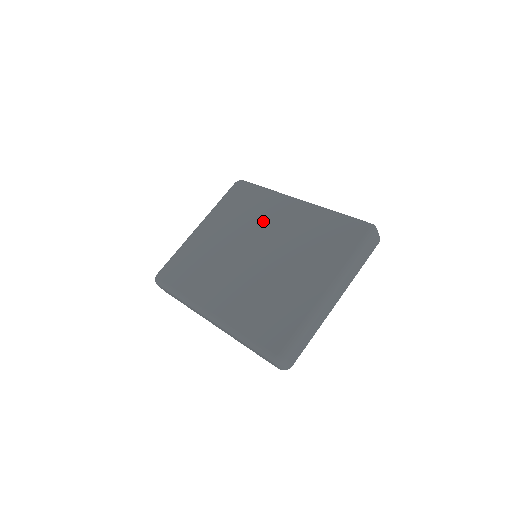
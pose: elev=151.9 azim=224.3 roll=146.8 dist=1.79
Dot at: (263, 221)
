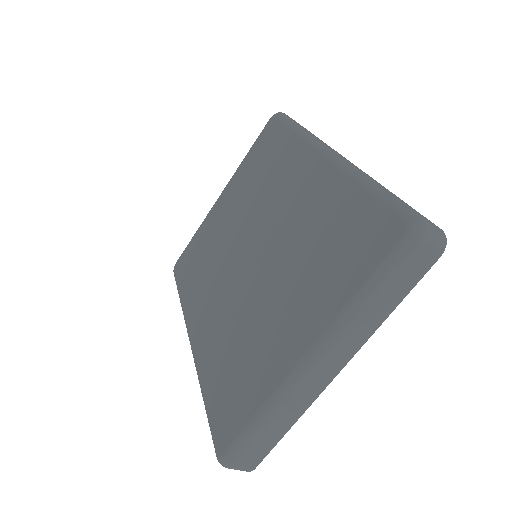
Dot at: (275, 193)
